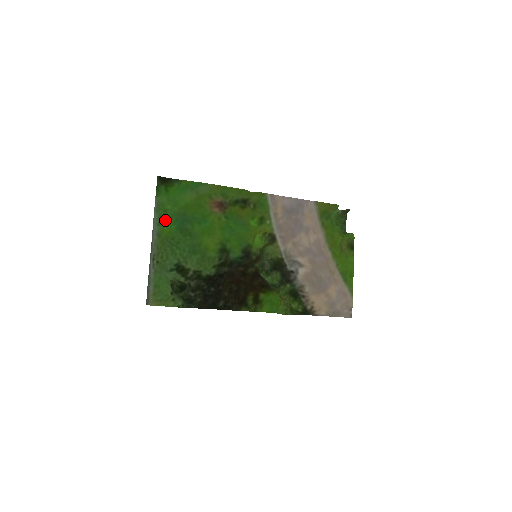
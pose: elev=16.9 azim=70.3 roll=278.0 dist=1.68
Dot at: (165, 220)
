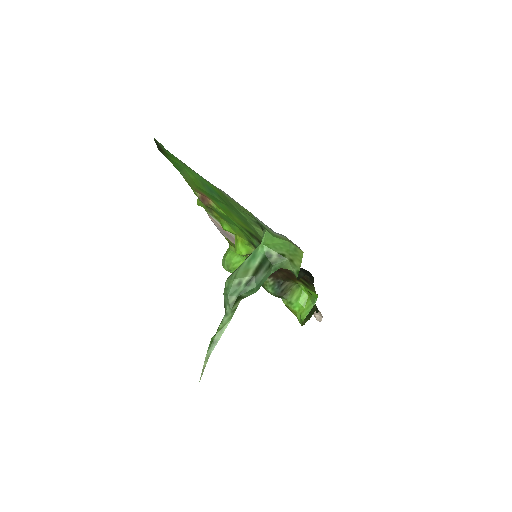
Dot at: (204, 179)
